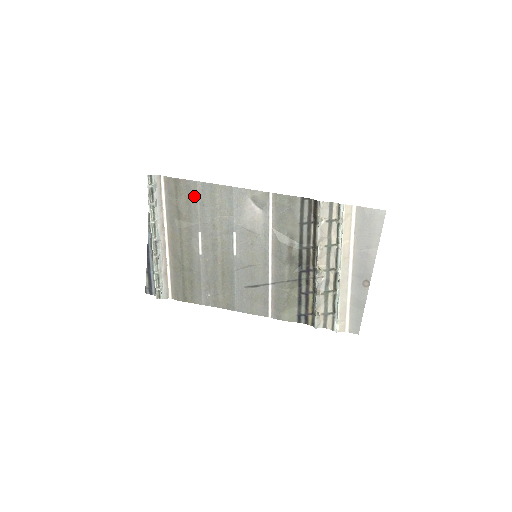
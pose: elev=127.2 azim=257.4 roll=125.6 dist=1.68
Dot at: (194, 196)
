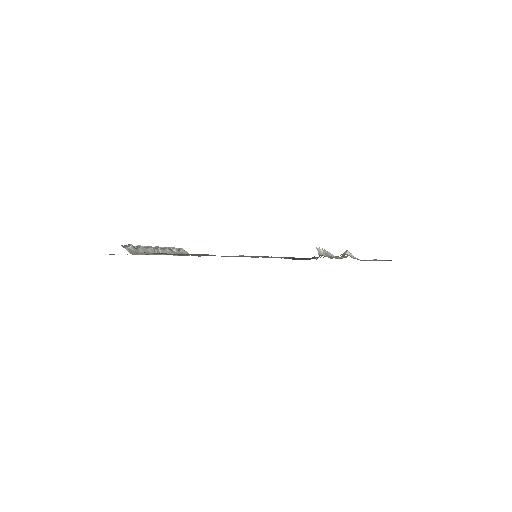
Dot at: occluded
